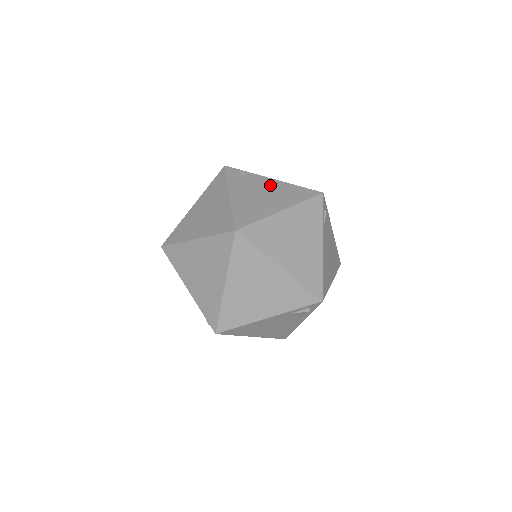
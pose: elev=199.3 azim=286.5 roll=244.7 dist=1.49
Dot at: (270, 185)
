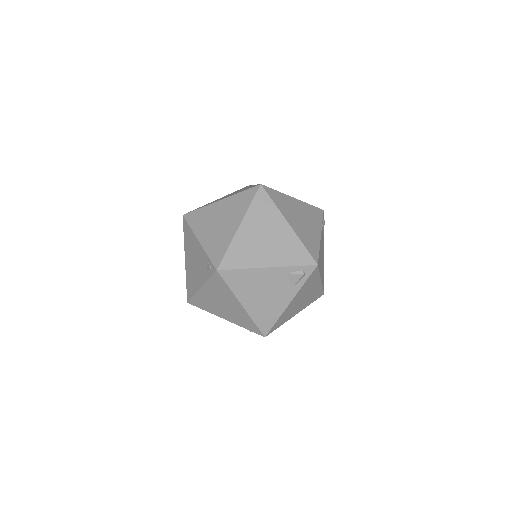
Dot at: occluded
